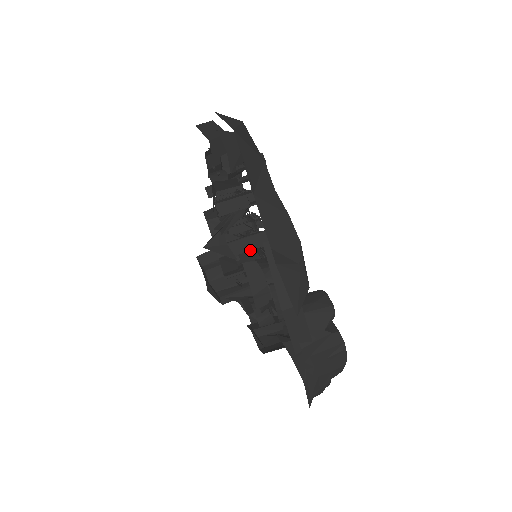
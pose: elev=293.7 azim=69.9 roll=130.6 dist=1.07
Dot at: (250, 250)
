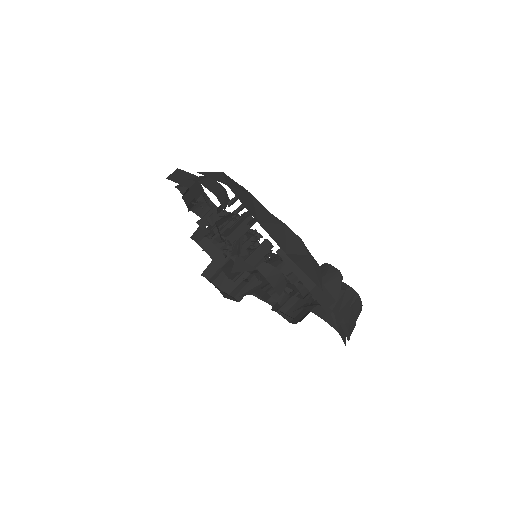
Dot at: occluded
